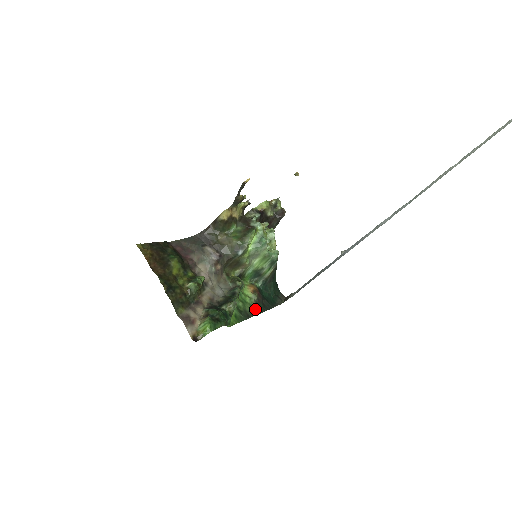
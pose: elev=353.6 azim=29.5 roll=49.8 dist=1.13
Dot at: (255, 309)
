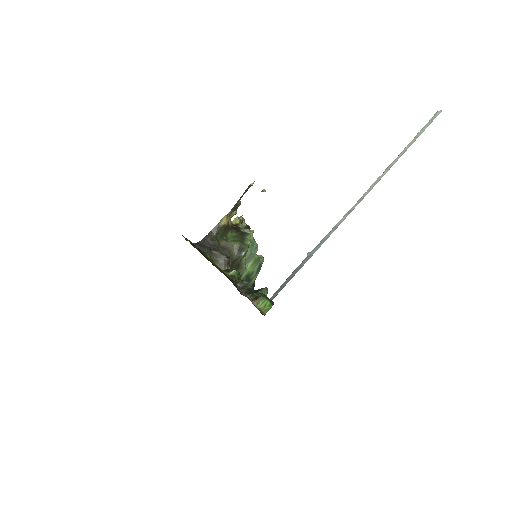
Dot at: occluded
